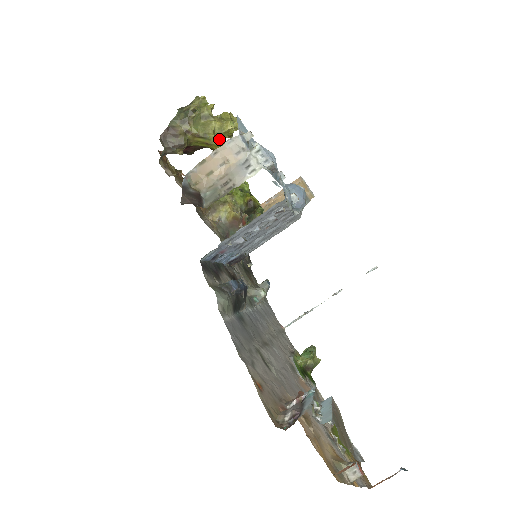
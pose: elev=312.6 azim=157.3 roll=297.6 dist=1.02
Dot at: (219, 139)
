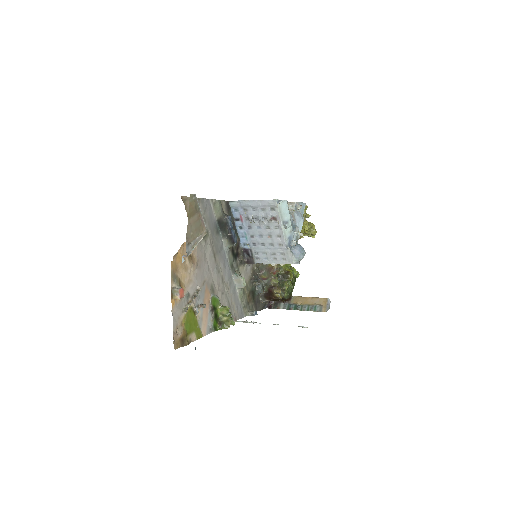
Dot at: occluded
